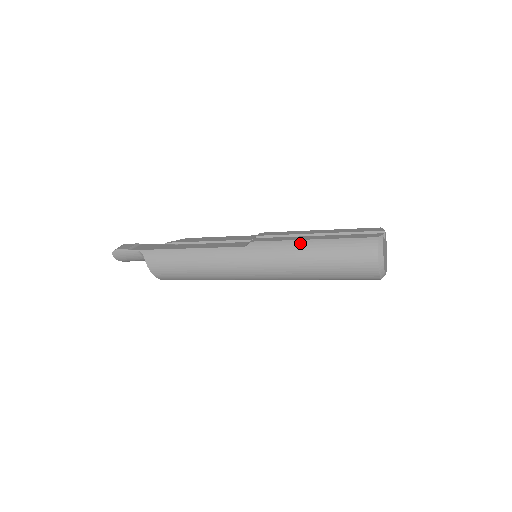
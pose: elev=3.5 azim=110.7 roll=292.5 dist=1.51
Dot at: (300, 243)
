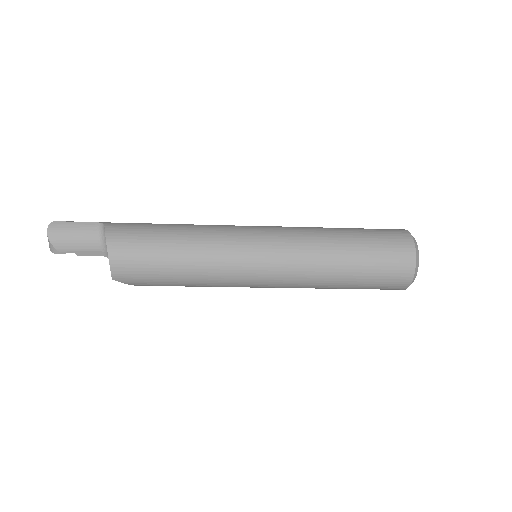
Dot at: (321, 227)
